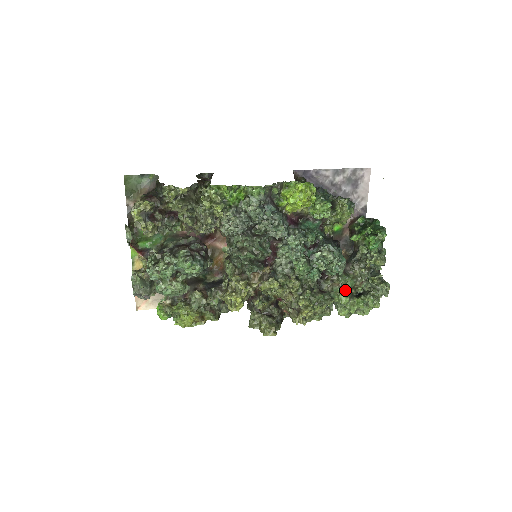
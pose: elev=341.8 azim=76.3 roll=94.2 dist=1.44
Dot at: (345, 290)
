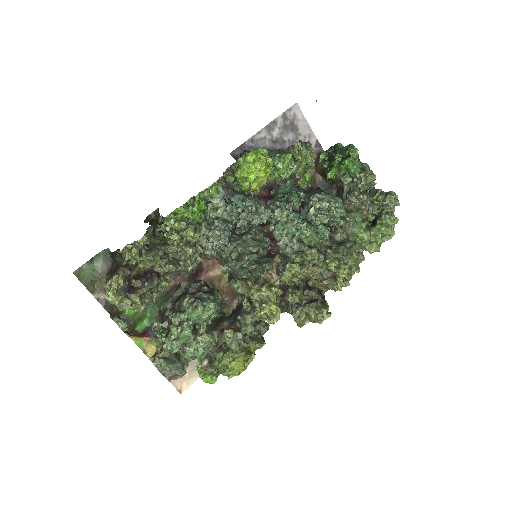
Dot at: (359, 227)
